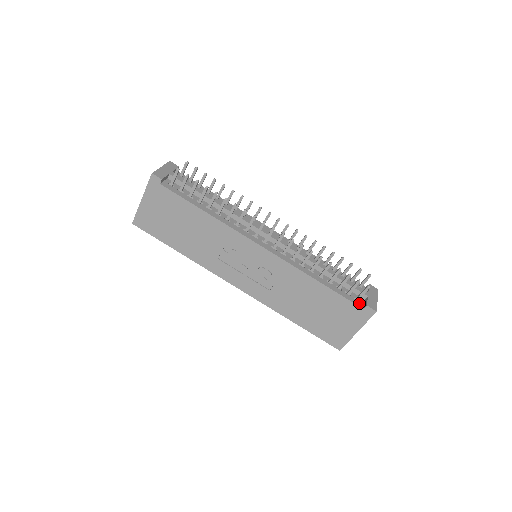
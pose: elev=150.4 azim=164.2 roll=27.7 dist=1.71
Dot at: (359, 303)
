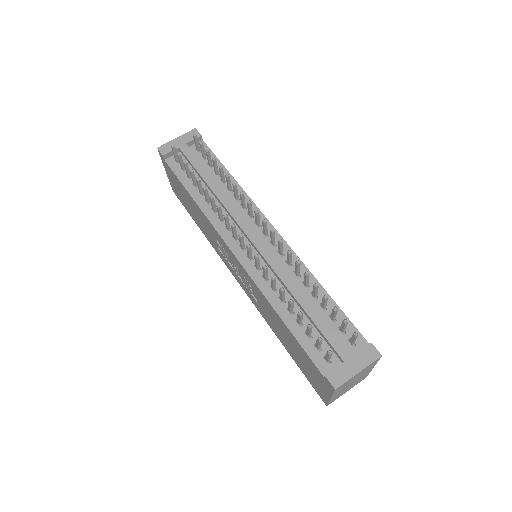
Dot at: (324, 366)
